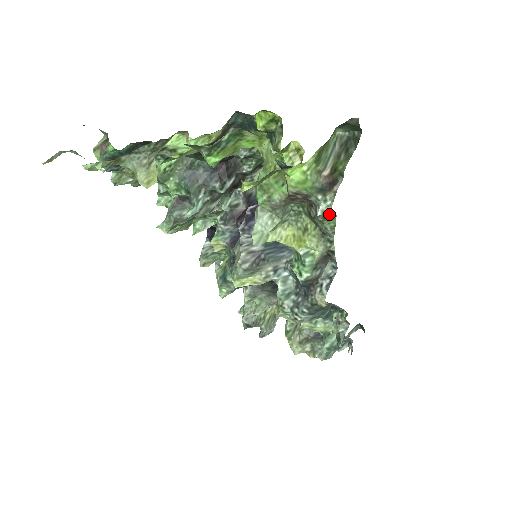
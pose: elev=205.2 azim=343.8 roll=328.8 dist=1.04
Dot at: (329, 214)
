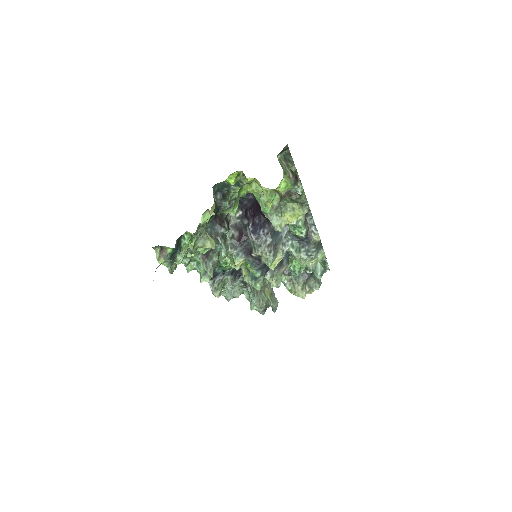
Dot at: (302, 192)
